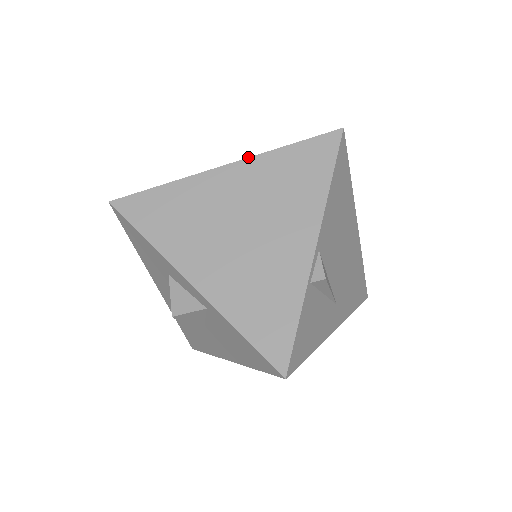
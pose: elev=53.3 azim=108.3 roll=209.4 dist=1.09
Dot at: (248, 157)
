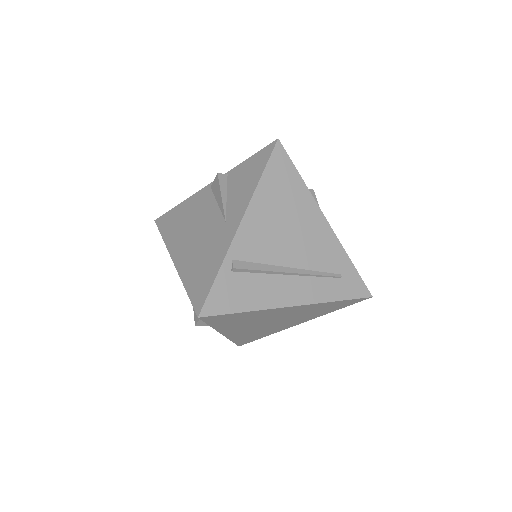
Dot at: (311, 304)
